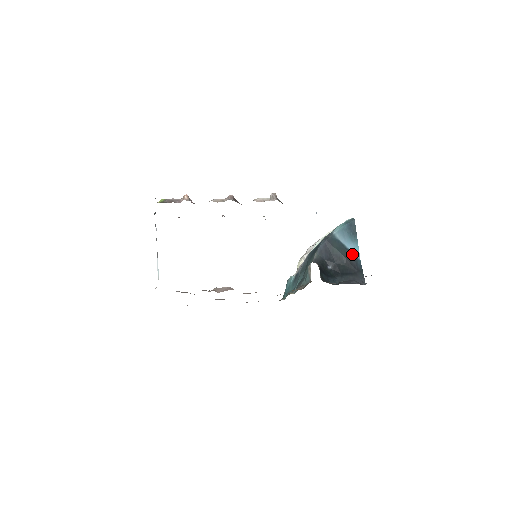
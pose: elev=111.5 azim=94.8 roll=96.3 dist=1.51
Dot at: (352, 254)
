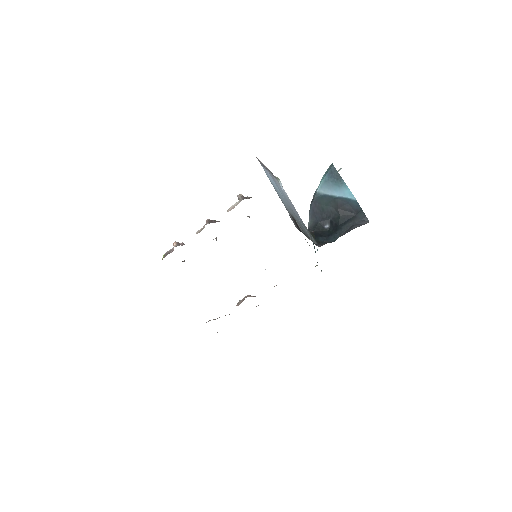
Dot at: (344, 200)
